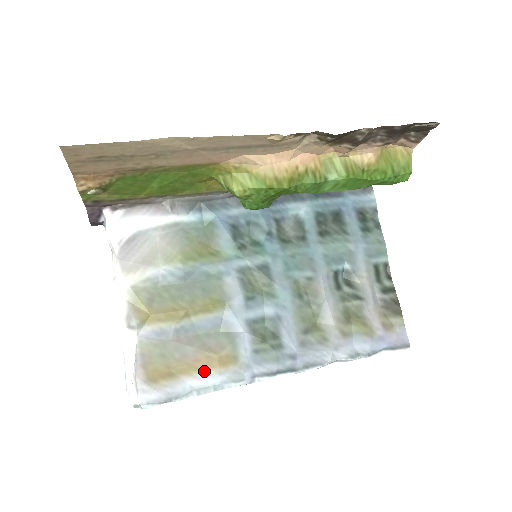
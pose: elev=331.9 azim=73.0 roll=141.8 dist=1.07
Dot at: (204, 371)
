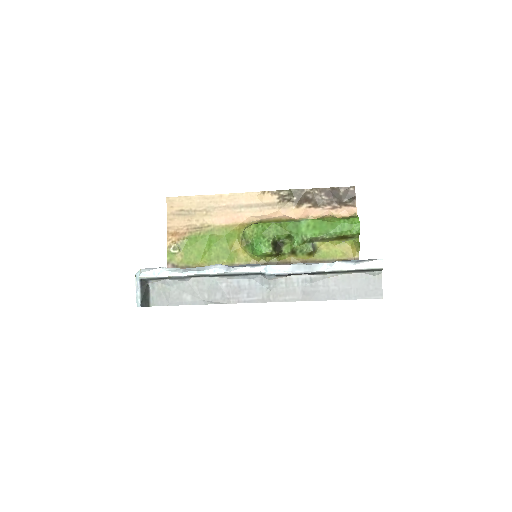
Dot at: occluded
